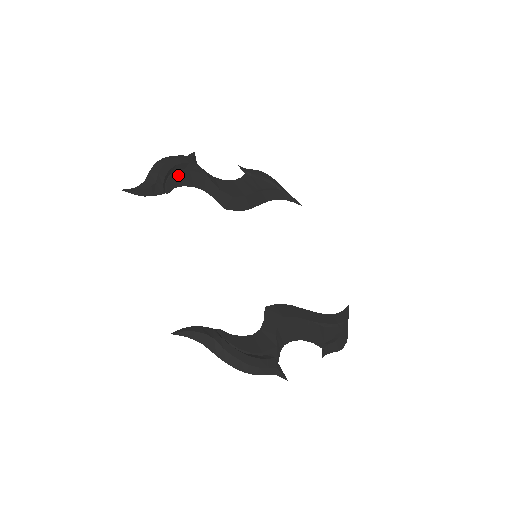
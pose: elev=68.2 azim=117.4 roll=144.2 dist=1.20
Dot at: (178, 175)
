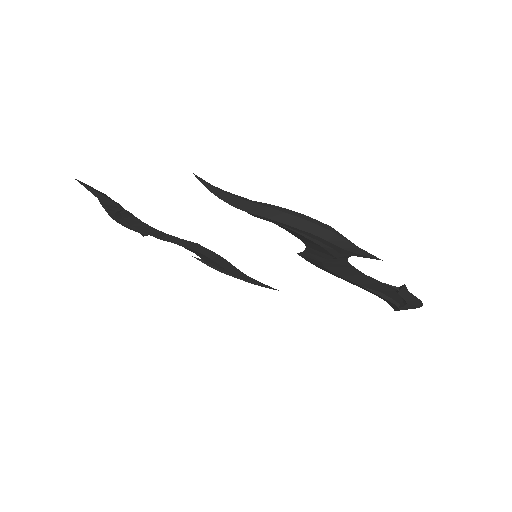
Dot at: occluded
